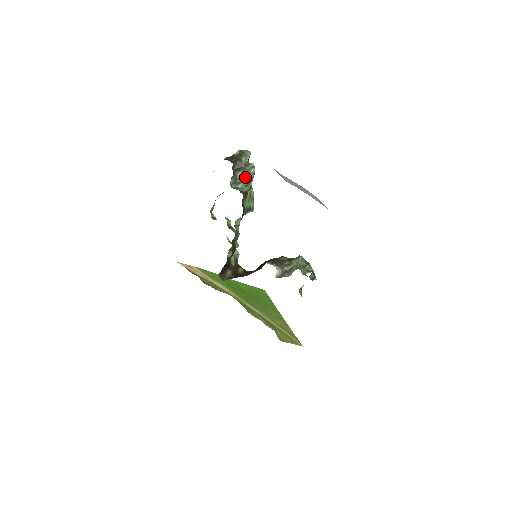
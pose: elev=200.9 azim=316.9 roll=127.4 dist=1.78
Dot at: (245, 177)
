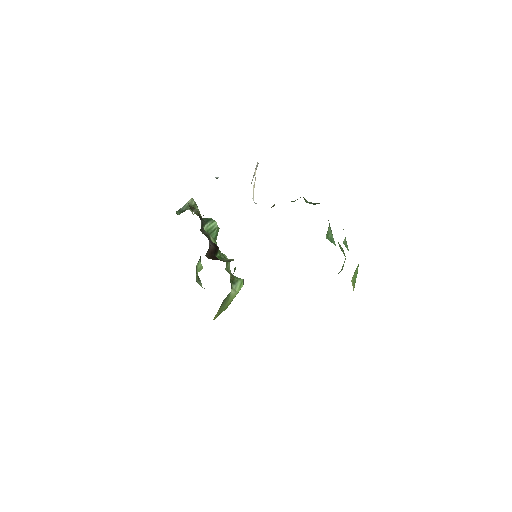
Dot at: (187, 206)
